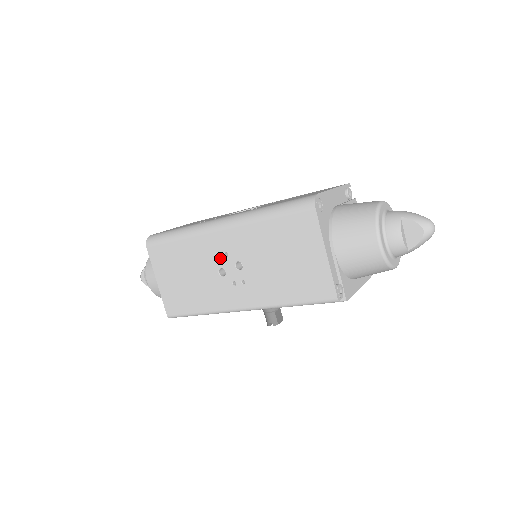
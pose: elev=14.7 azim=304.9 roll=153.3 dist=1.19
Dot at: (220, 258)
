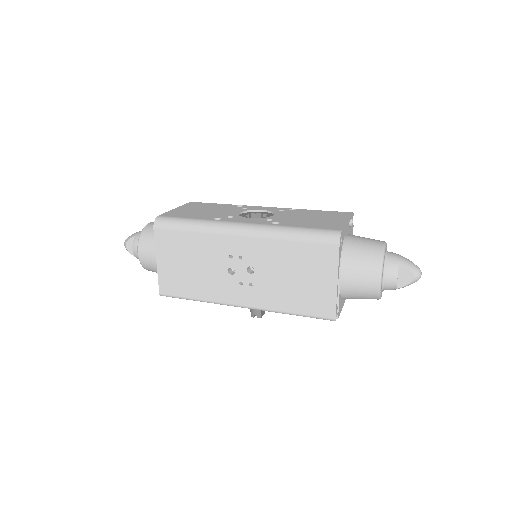
Dot at: (233, 259)
